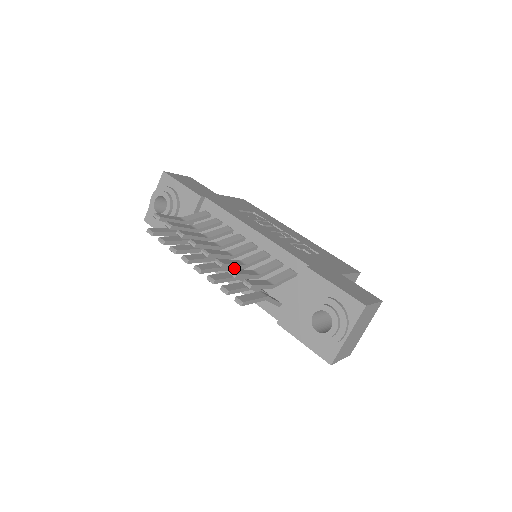
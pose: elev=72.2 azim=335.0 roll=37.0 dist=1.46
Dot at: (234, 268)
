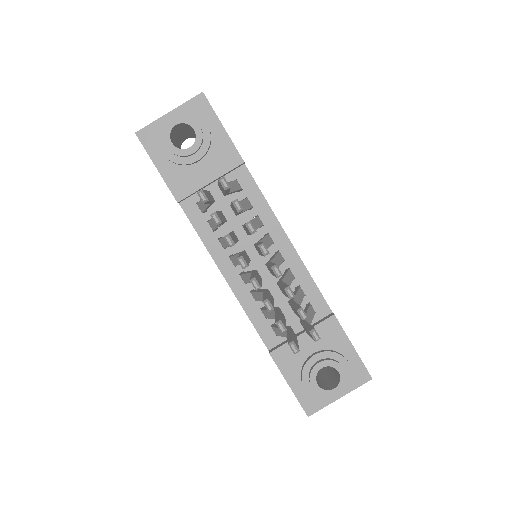
Dot at: (285, 295)
